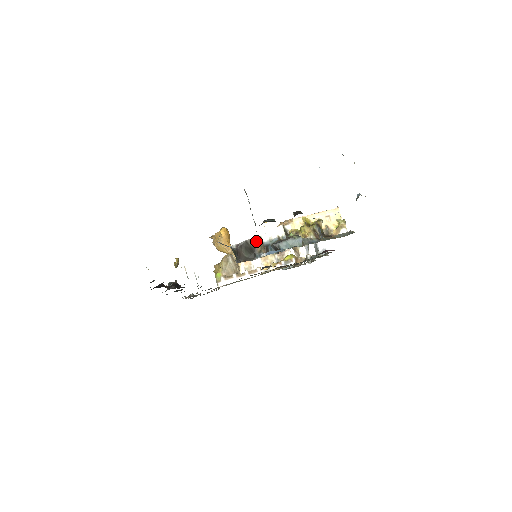
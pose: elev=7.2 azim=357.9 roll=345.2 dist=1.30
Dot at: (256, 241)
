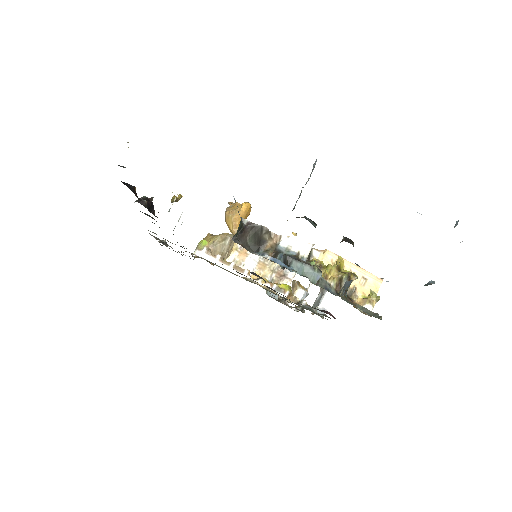
Dot at: (272, 237)
